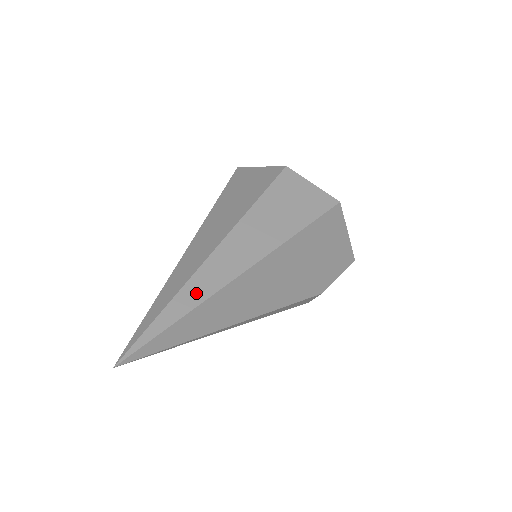
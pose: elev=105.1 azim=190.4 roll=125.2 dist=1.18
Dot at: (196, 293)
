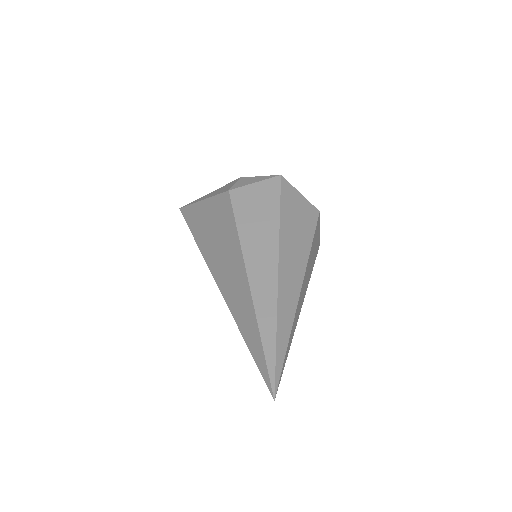
Dot at: (293, 330)
